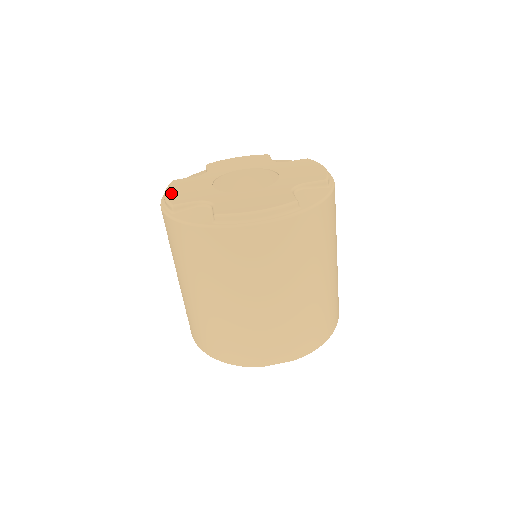
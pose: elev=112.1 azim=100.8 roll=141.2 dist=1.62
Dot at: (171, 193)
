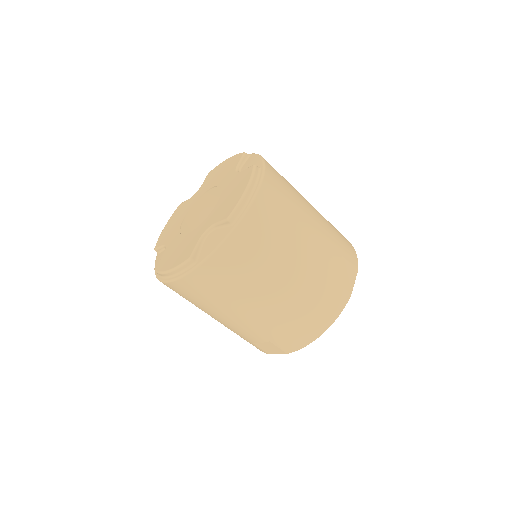
Dot at: (172, 265)
